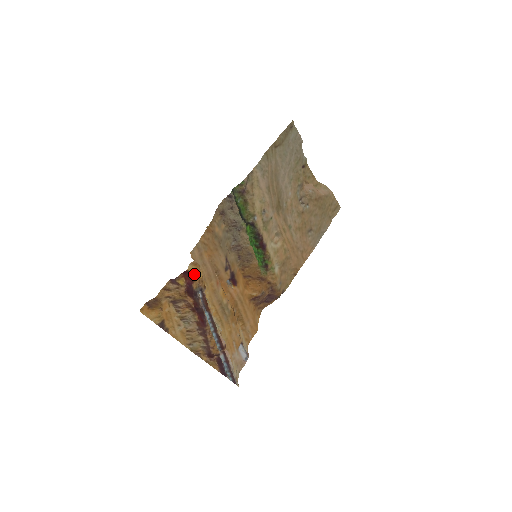
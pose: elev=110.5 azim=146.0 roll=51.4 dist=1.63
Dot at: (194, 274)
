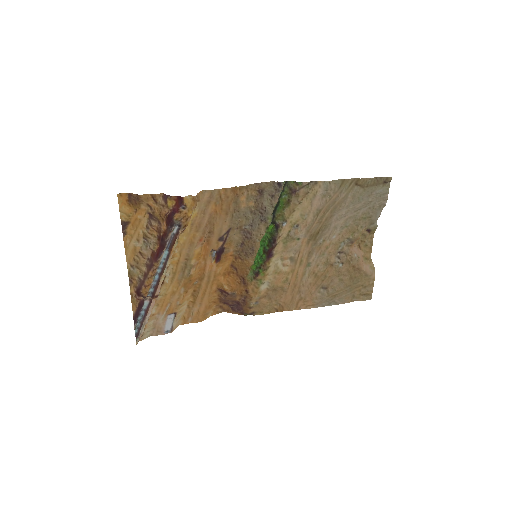
Dot at: (185, 206)
